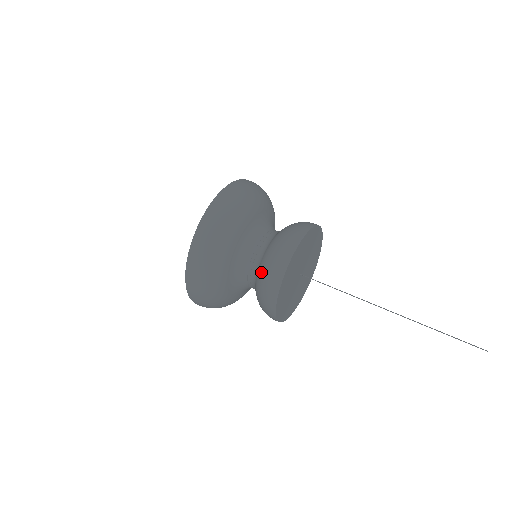
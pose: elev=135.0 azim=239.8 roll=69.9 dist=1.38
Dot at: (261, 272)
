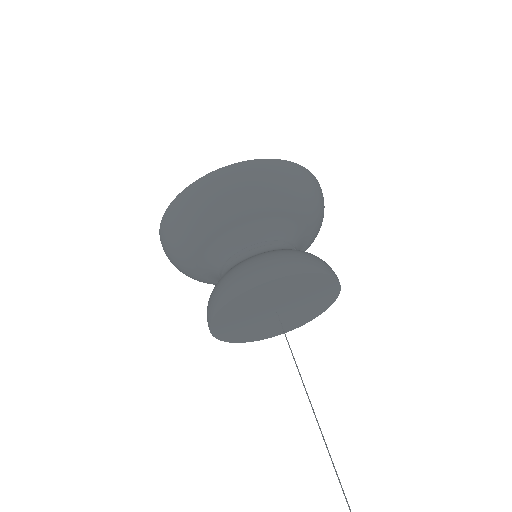
Dot at: occluded
